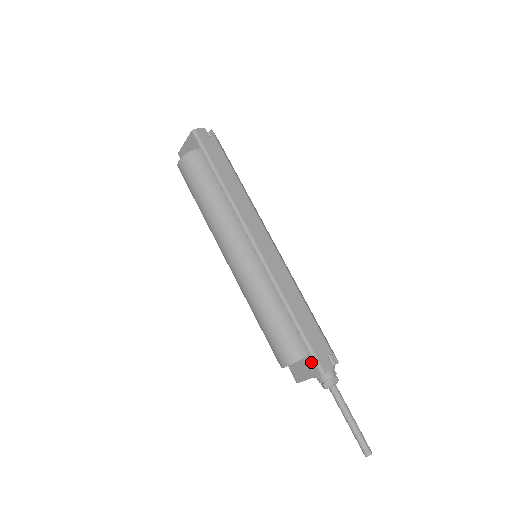
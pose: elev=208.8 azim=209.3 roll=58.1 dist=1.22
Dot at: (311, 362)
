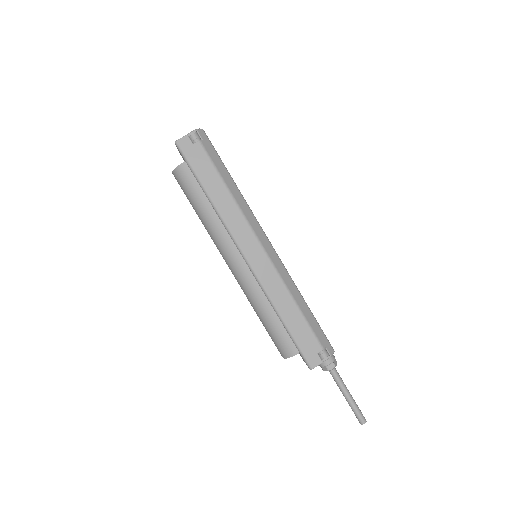
Dot at: occluded
